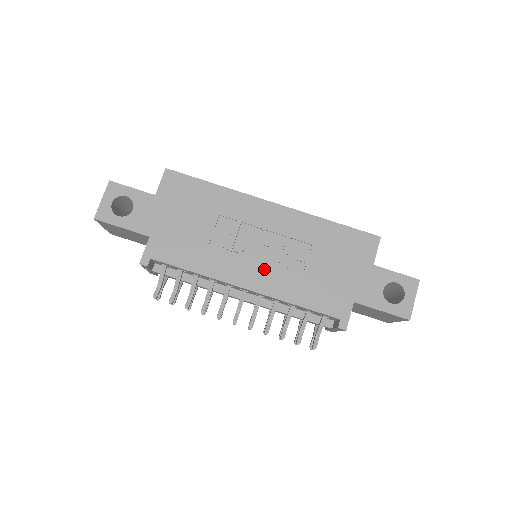
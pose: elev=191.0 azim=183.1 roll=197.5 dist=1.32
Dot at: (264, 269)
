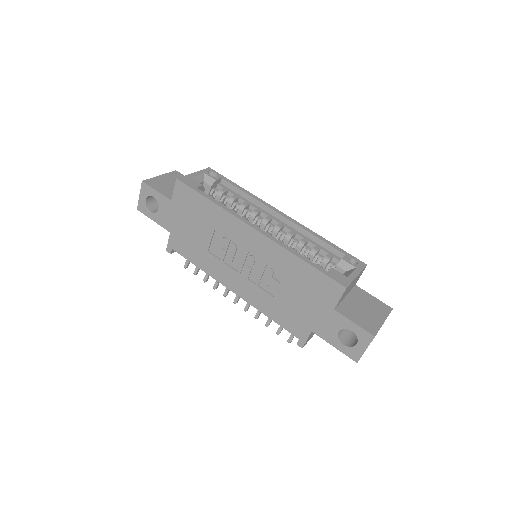
Dot at: (245, 282)
